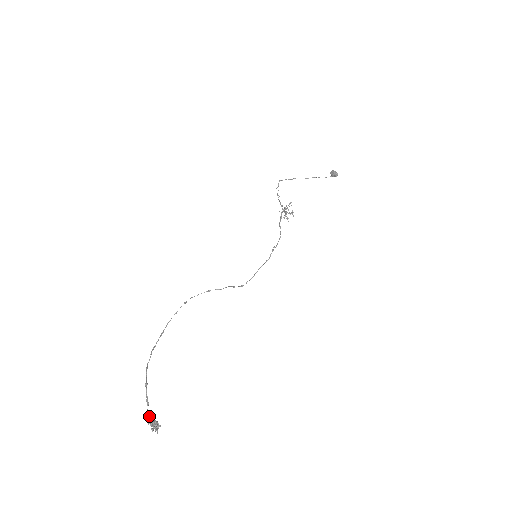
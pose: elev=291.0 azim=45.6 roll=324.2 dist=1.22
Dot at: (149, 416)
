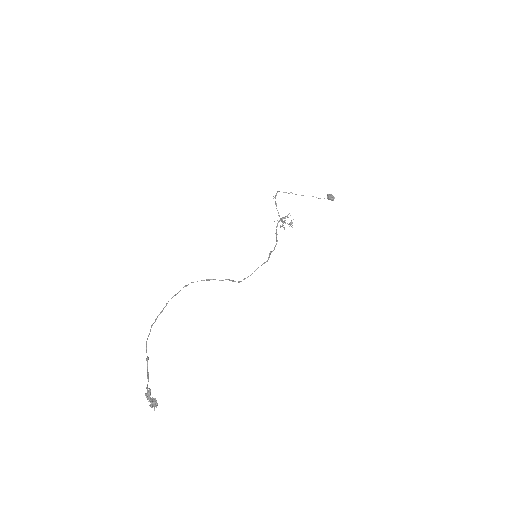
Dot at: (150, 391)
